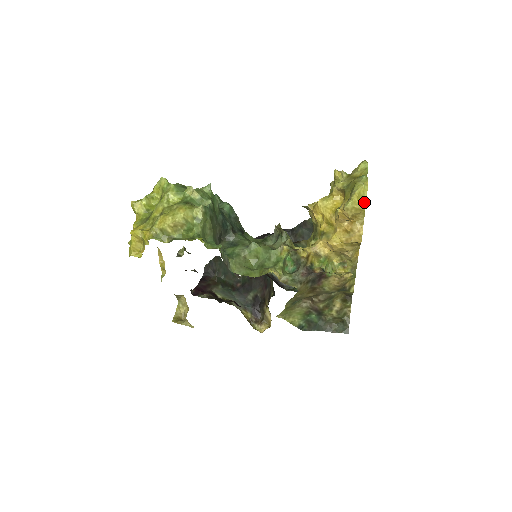
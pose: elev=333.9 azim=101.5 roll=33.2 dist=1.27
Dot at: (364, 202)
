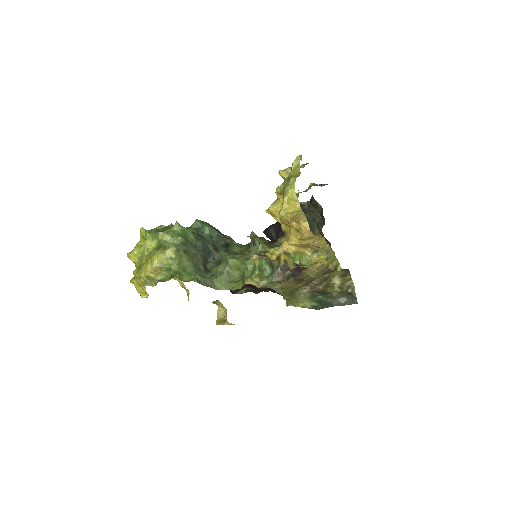
Dot at: (297, 204)
